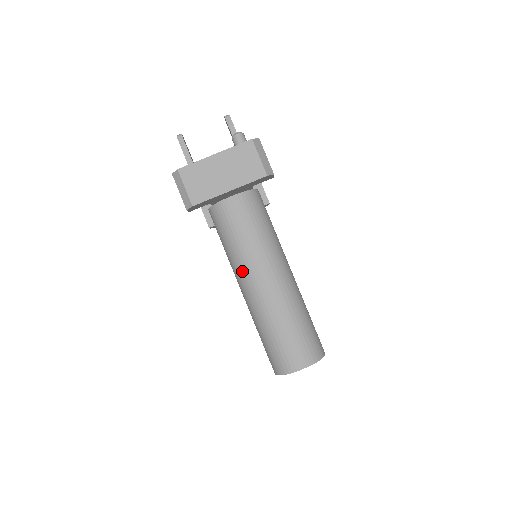
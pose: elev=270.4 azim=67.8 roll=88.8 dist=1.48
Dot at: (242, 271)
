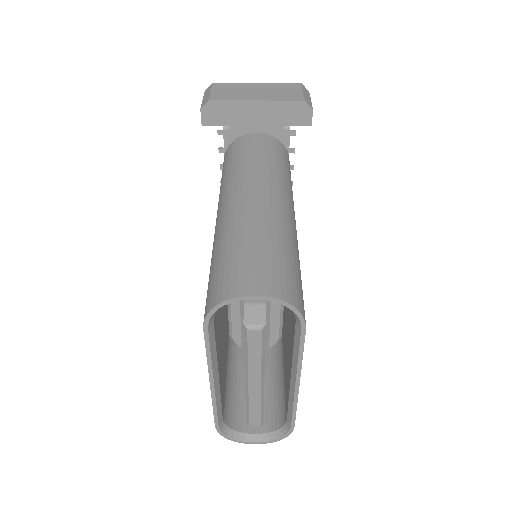
Dot at: (229, 187)
